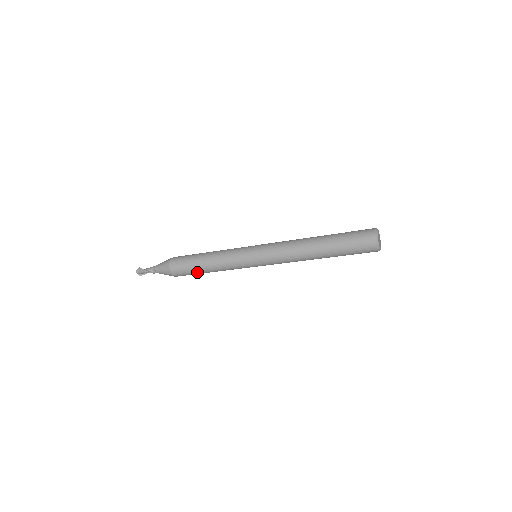
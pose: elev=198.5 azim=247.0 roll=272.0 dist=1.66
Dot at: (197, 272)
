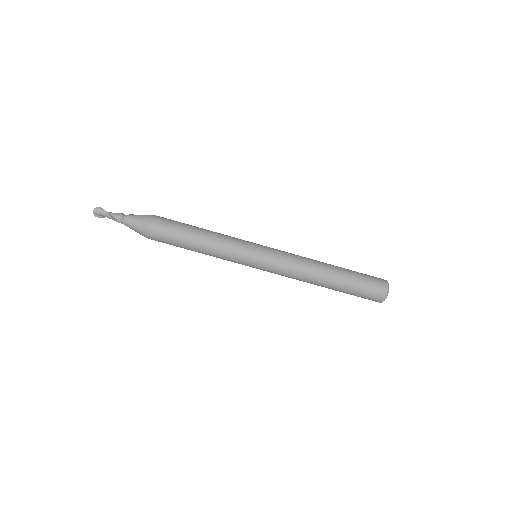
Dot at: (180, 245)
